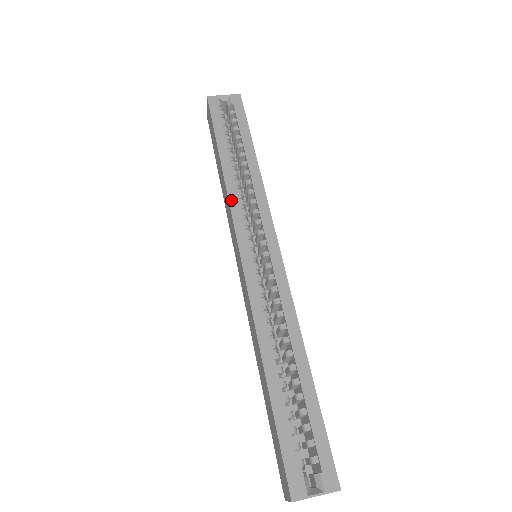
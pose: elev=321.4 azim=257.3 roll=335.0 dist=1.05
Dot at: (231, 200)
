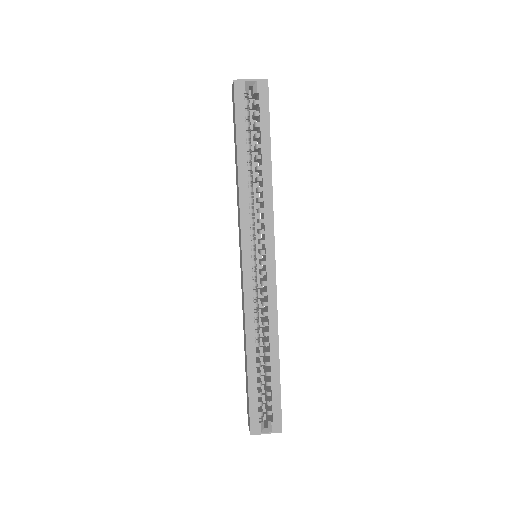
Dot at: (242, 209)
